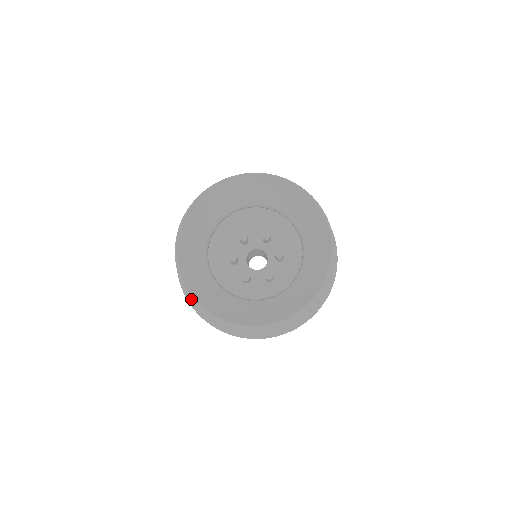
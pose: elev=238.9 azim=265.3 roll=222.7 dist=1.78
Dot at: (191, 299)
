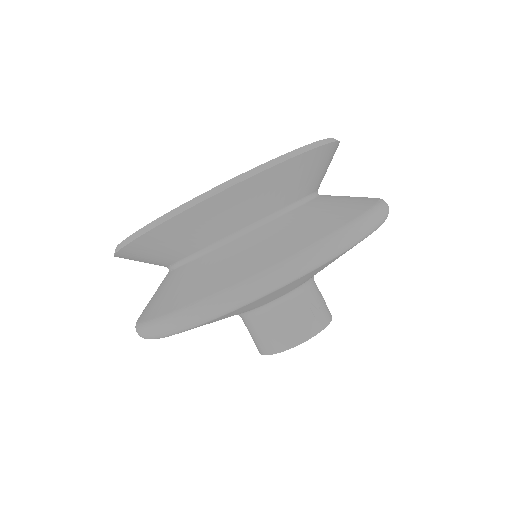
Dot at: (140, 319)
